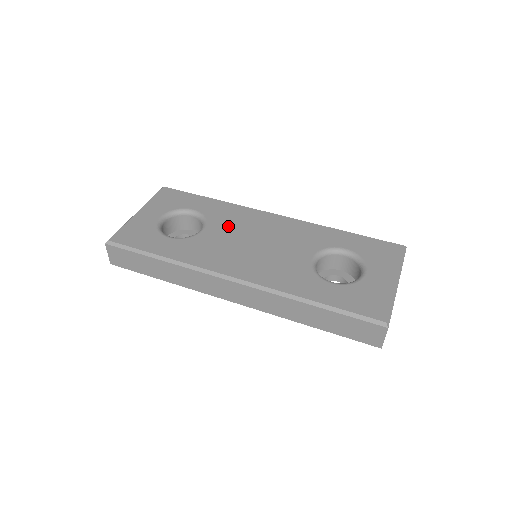
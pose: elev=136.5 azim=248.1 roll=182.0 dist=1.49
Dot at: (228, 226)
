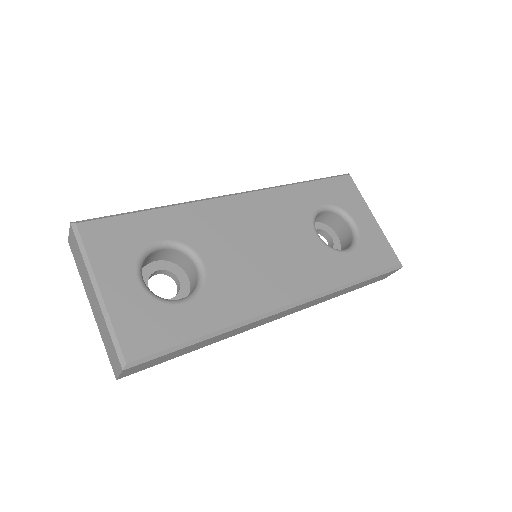
Dot at: (220, 242)
